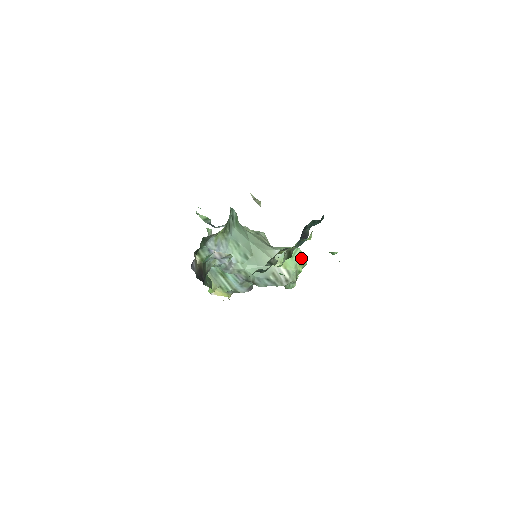
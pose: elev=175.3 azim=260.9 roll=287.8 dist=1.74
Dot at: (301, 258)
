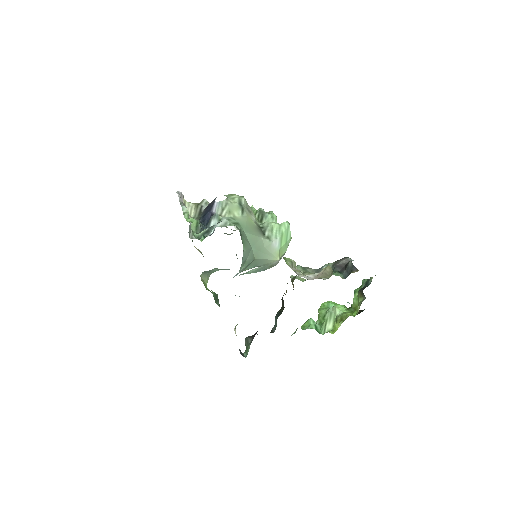
Dot at: occluded
